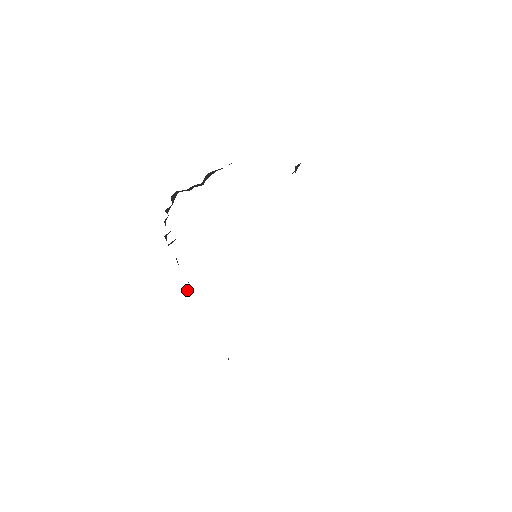
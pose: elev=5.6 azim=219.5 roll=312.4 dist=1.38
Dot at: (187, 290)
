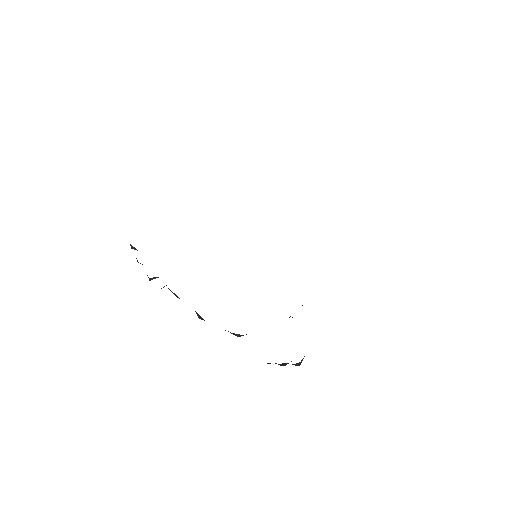
Dot at: (198, 315)
